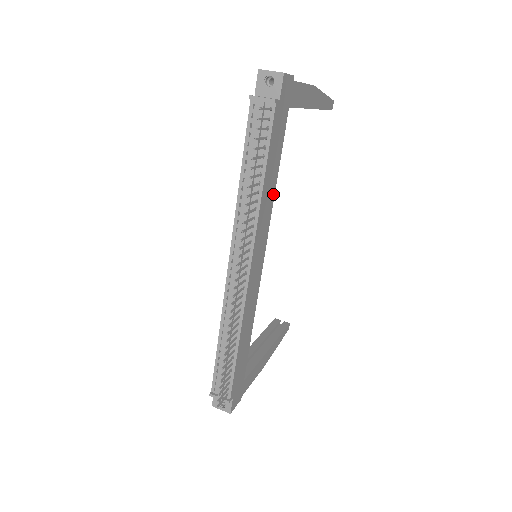
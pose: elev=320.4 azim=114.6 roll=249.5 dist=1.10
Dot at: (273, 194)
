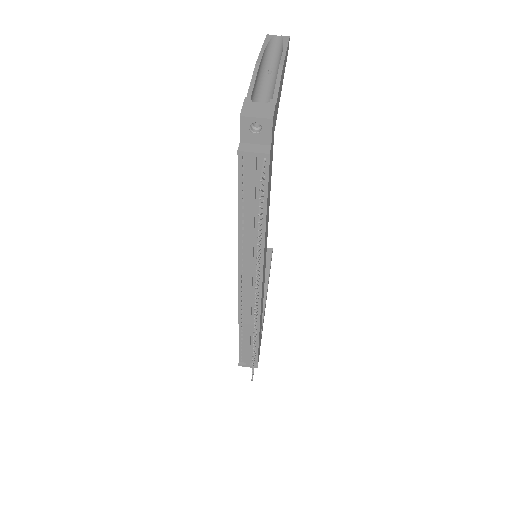
Dot at: (268, 212)
